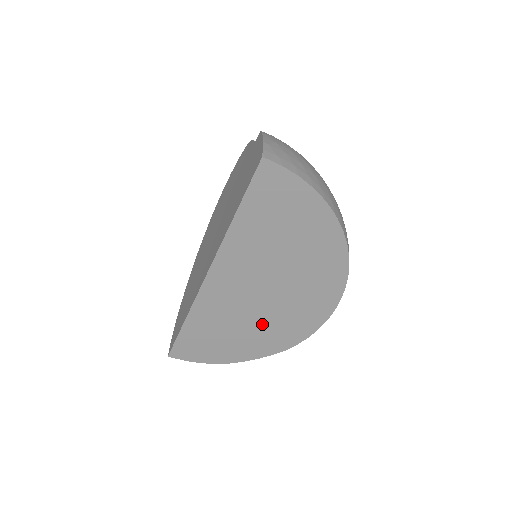
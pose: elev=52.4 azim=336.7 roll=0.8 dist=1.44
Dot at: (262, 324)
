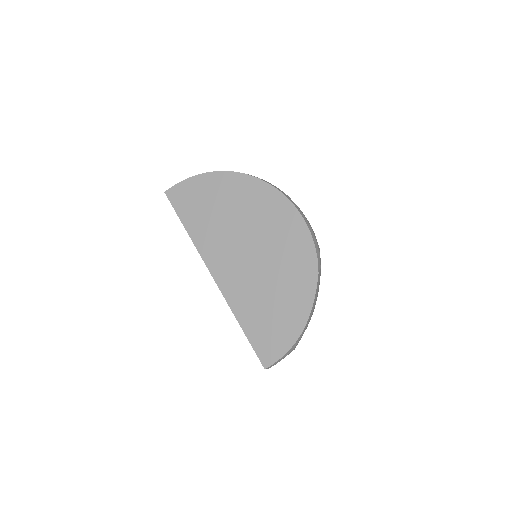
Dot at: (278, 271)
